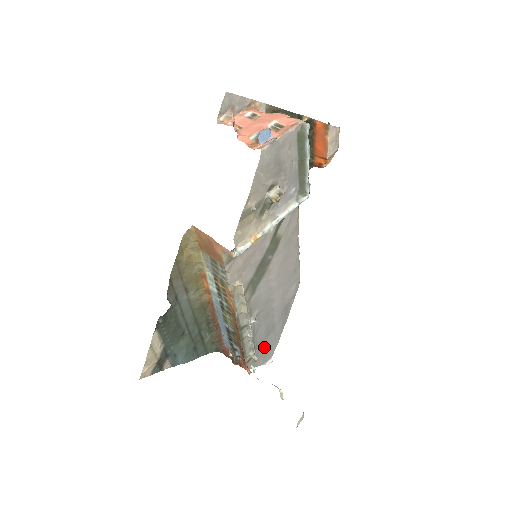
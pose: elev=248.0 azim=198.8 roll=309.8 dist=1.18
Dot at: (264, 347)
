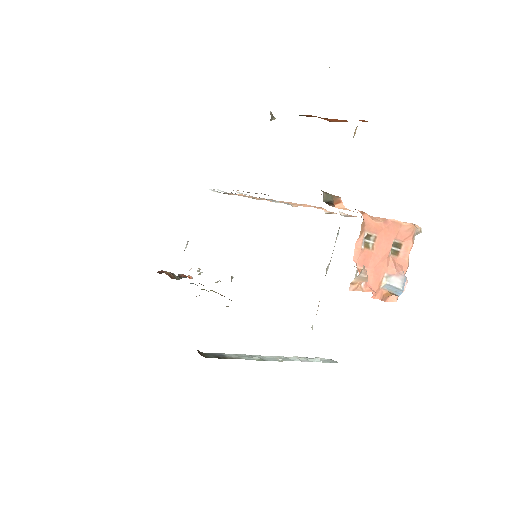
Dot at: occluded
